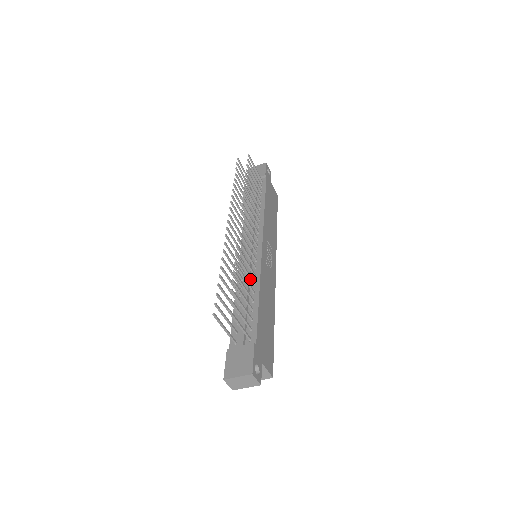
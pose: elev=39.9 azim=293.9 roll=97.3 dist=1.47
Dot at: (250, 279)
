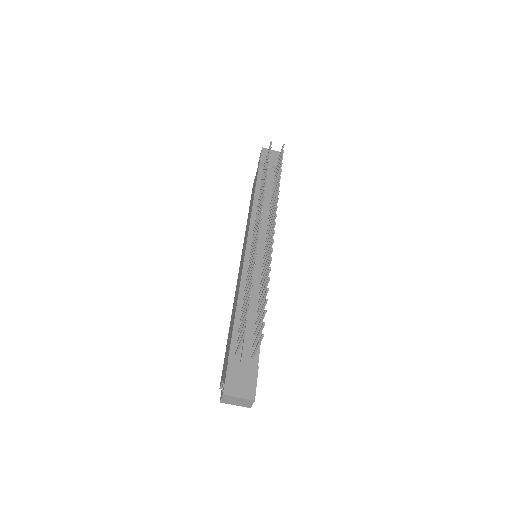
Dot at: (261, 290)
